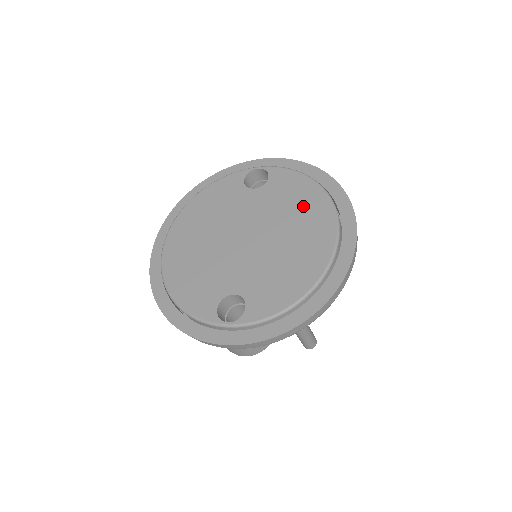
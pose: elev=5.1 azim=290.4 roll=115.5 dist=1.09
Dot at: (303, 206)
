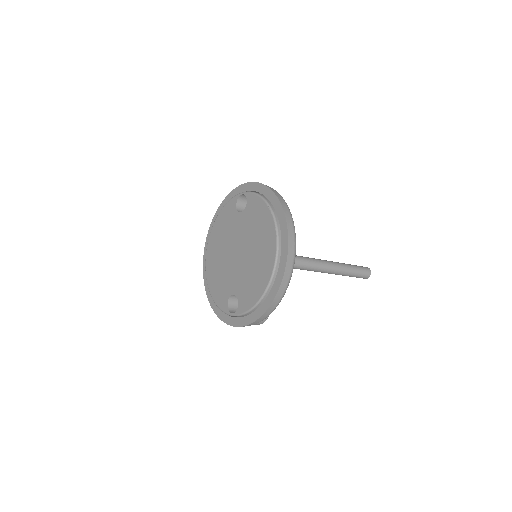
Dot at: (262, 228)
